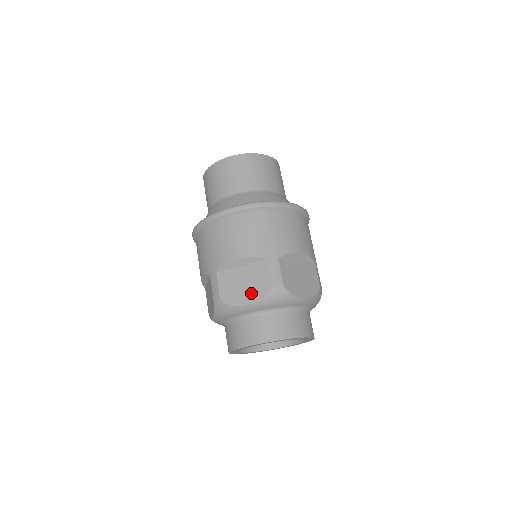
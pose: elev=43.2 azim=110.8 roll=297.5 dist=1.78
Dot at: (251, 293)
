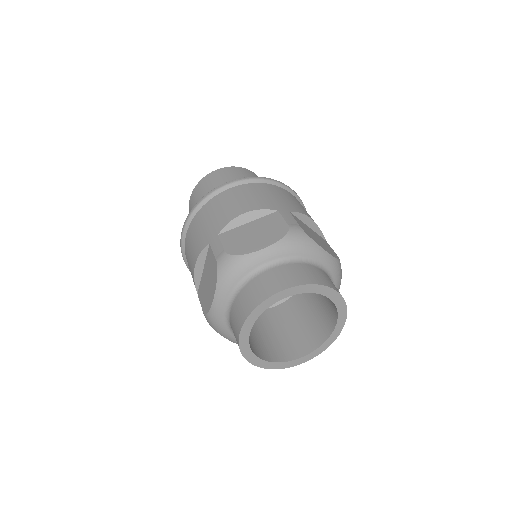
Dot at: (212, 286)
